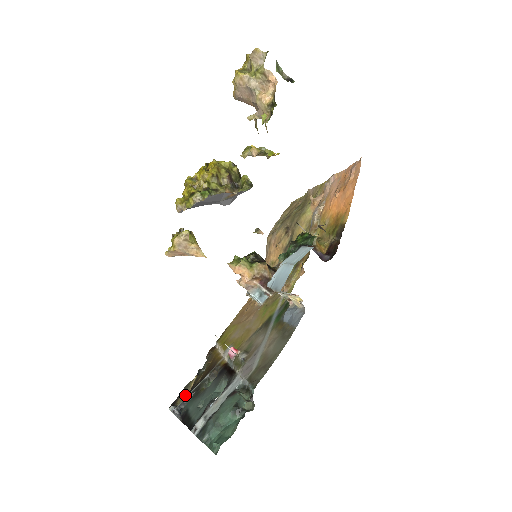
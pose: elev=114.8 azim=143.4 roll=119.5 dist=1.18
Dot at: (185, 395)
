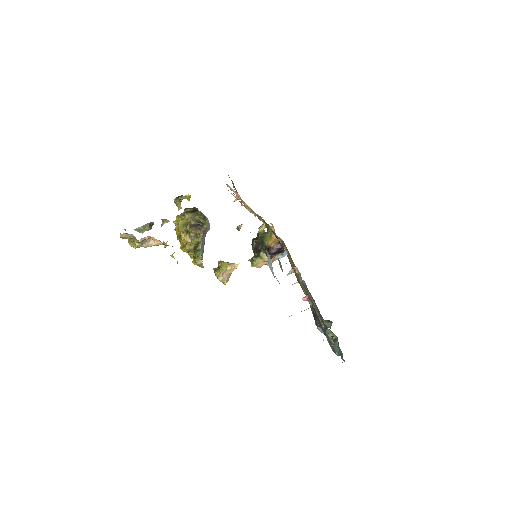
Dot at: occluded
